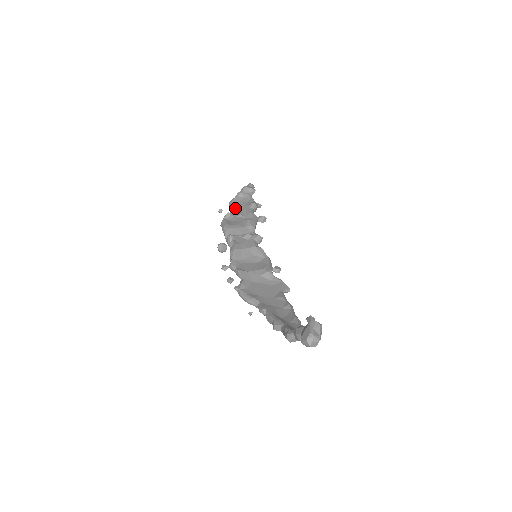
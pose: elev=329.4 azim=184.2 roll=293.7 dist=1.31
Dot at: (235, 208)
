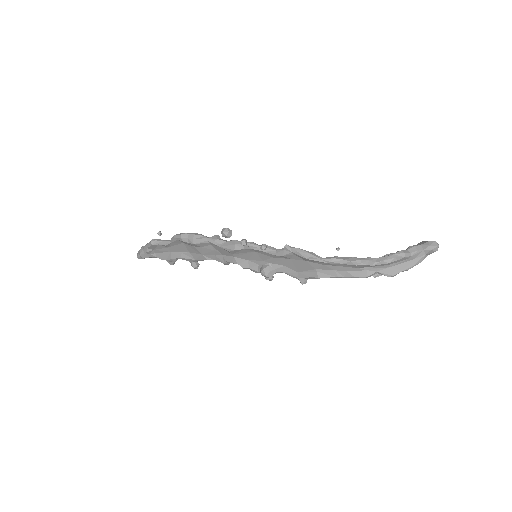
Dot at: occluded
